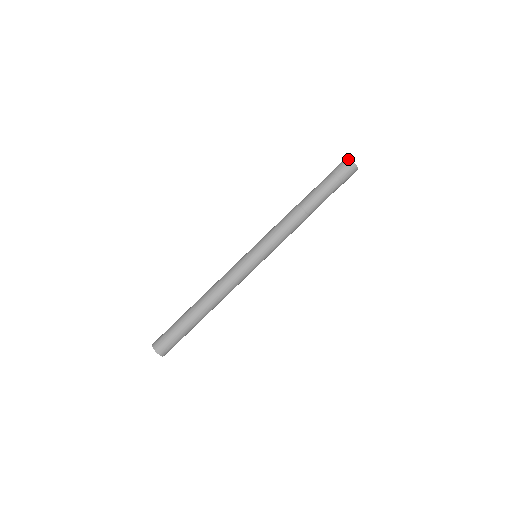
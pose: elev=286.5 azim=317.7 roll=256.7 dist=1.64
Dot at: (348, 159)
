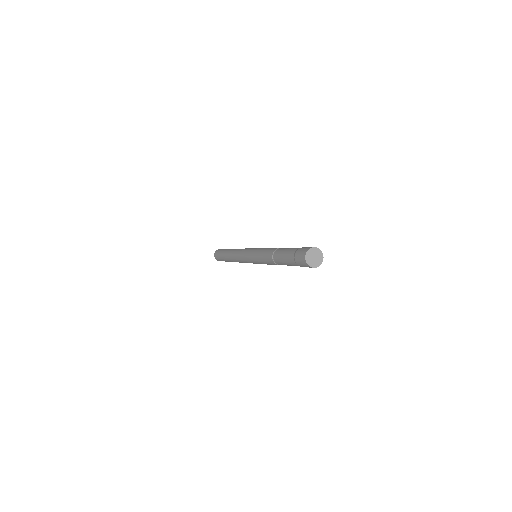
Dot at: (304, 261)
